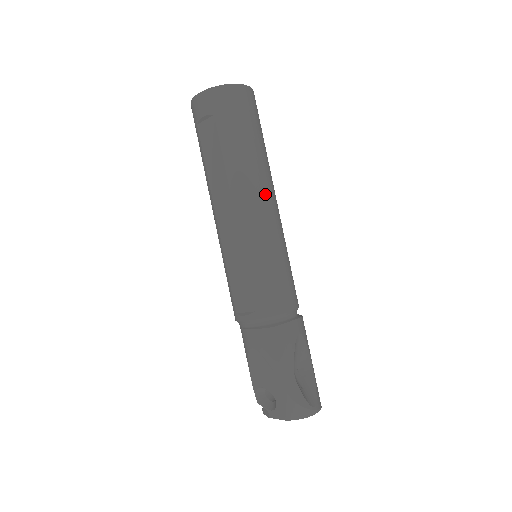
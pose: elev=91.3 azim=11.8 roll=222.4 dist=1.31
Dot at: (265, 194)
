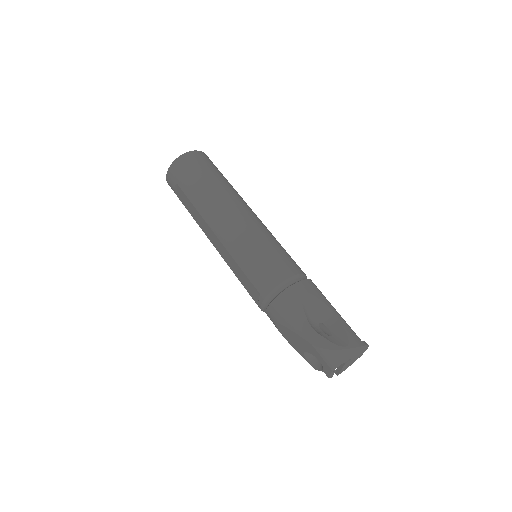
Dot at: (229, 209)
